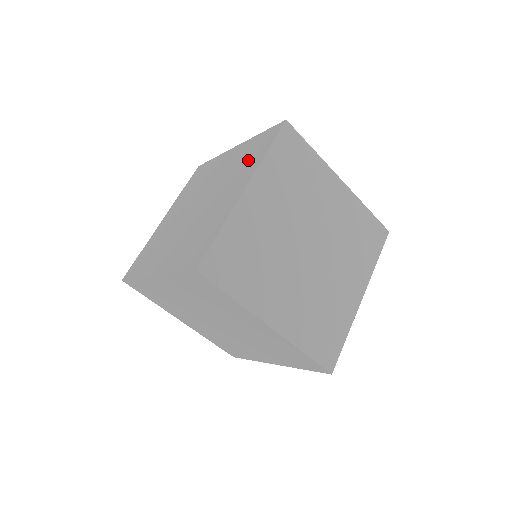
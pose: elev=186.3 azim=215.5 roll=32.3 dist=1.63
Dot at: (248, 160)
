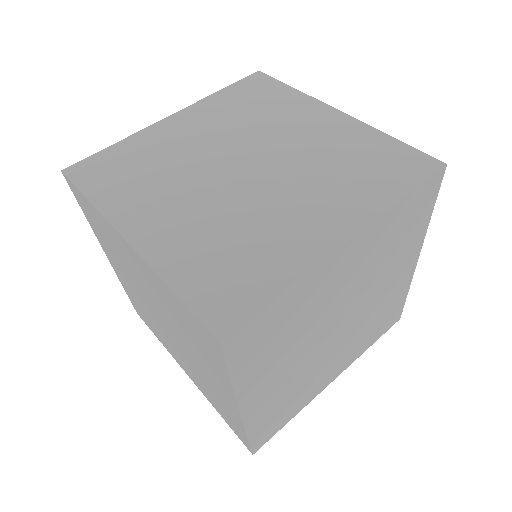
Dot at: occluded
